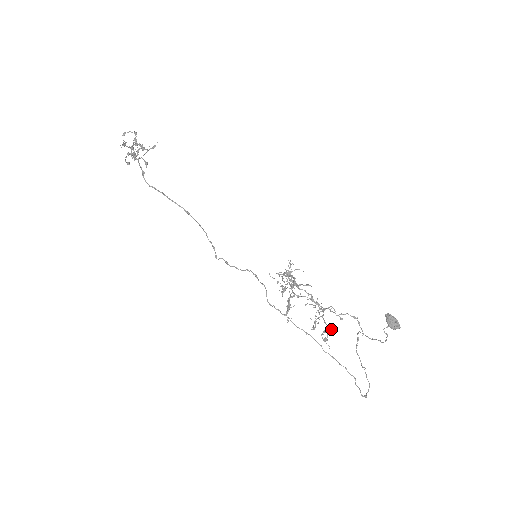
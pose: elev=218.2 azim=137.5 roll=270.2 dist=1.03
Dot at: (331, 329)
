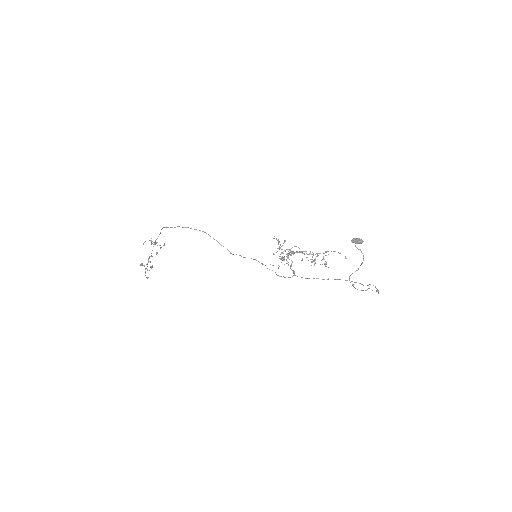
Dot at: occluded
